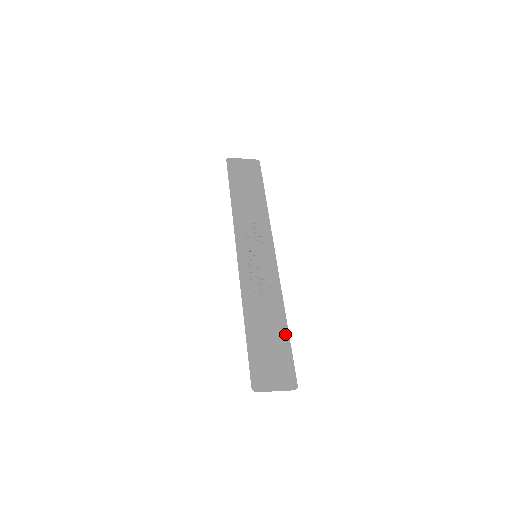
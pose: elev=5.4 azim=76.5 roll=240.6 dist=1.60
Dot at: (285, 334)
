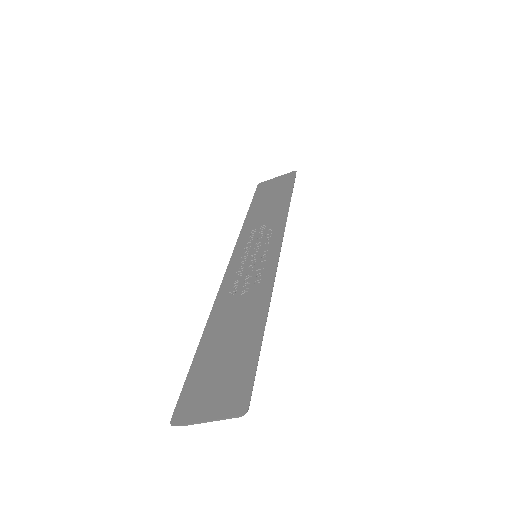
Dot at: (257, 334)
